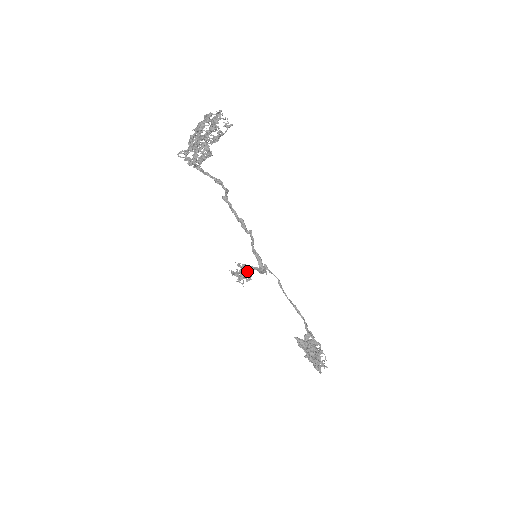
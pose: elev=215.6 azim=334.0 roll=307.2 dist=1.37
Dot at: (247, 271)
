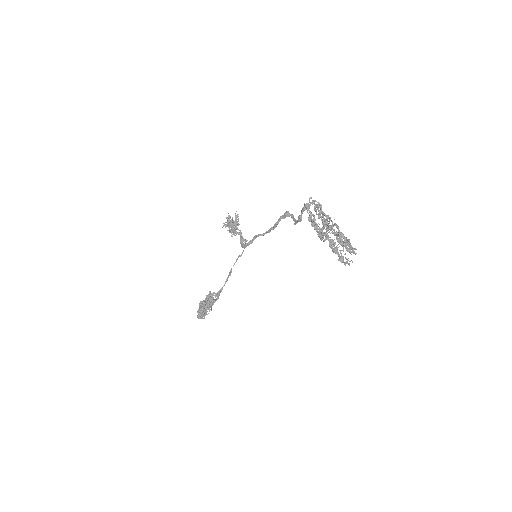
Dot at: (236, 228)
